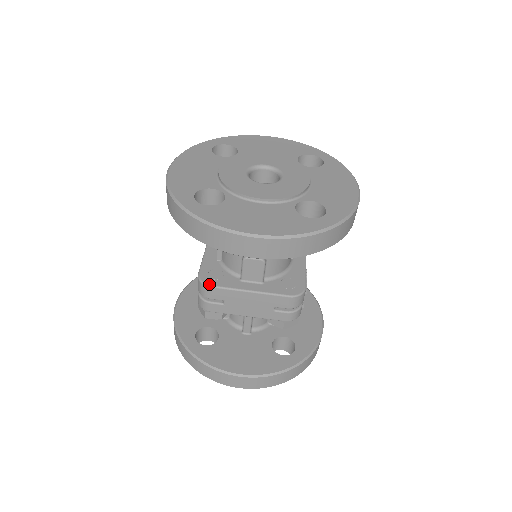
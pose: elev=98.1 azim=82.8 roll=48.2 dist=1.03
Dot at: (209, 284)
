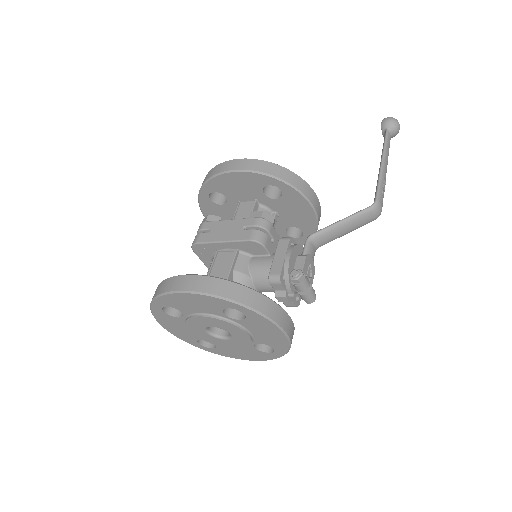
Dot at: (193, 250)
